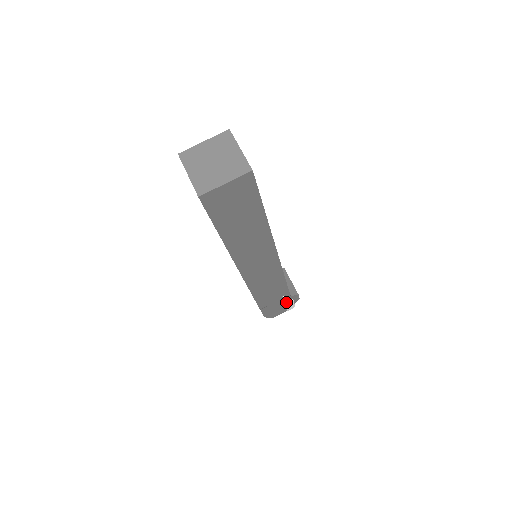
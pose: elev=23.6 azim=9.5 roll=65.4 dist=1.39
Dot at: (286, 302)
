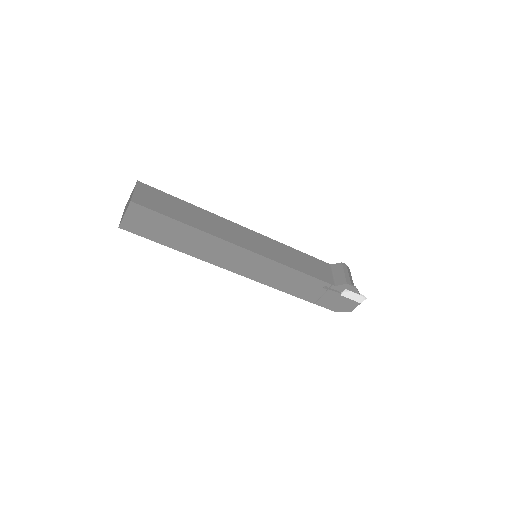
Dot at: (341, 293)
